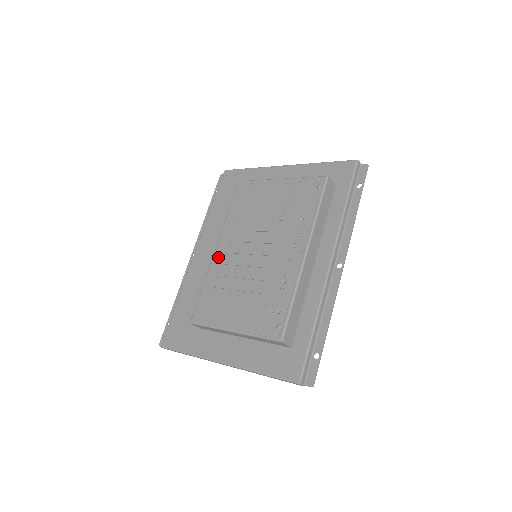
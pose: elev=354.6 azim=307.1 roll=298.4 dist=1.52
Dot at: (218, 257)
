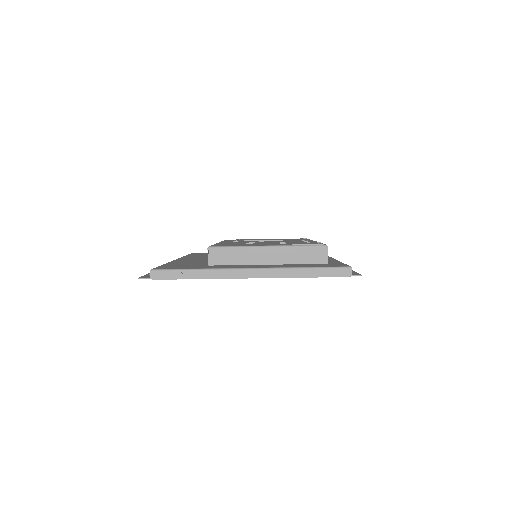
Dot at: occluded
